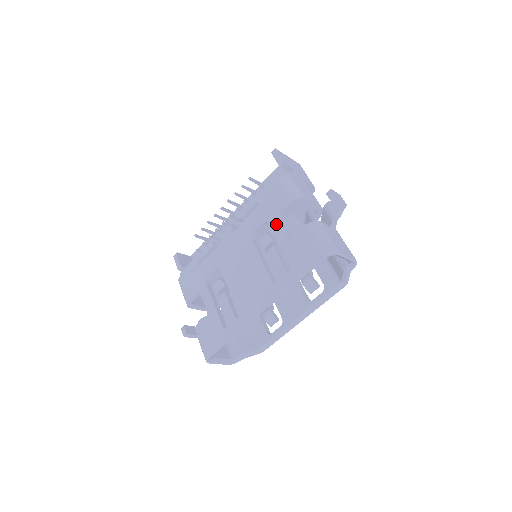
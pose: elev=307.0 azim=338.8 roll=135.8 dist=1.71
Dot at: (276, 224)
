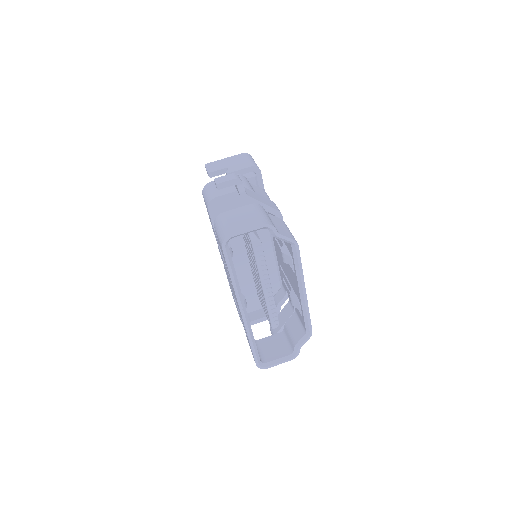
Dot at: occluded
